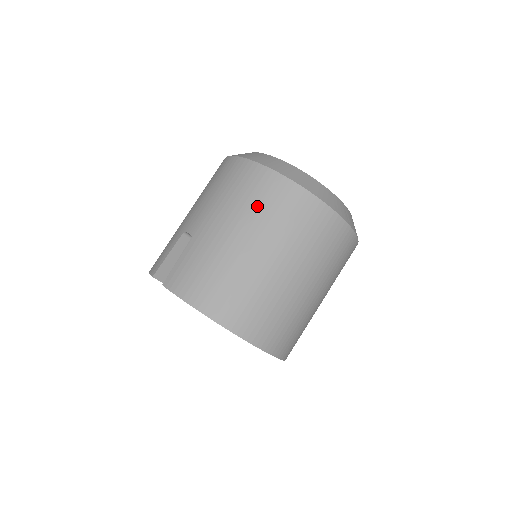
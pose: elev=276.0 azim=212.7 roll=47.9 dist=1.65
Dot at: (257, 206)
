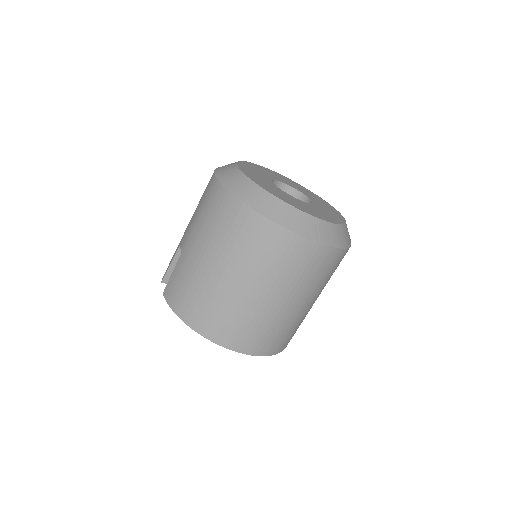
Dot at: (222, 232)
